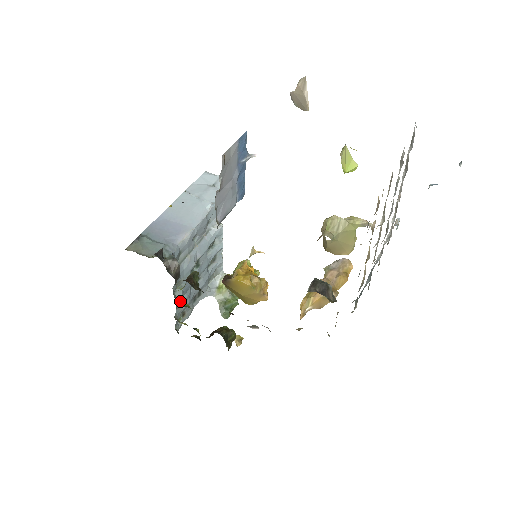
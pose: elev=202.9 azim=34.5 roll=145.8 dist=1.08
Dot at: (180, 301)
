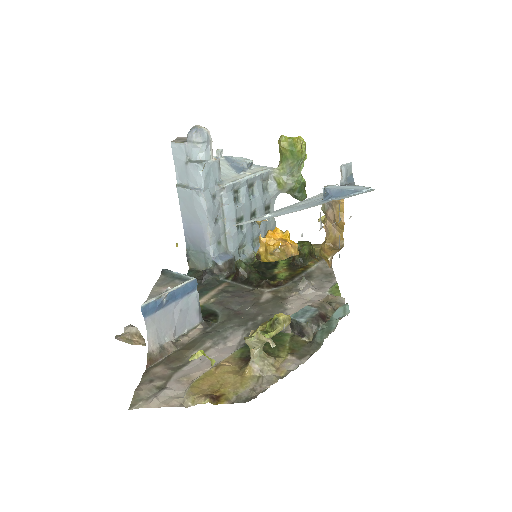
Dot at: (253, 255)
